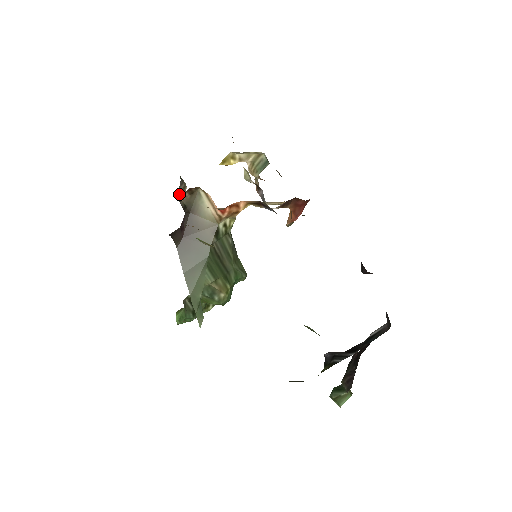
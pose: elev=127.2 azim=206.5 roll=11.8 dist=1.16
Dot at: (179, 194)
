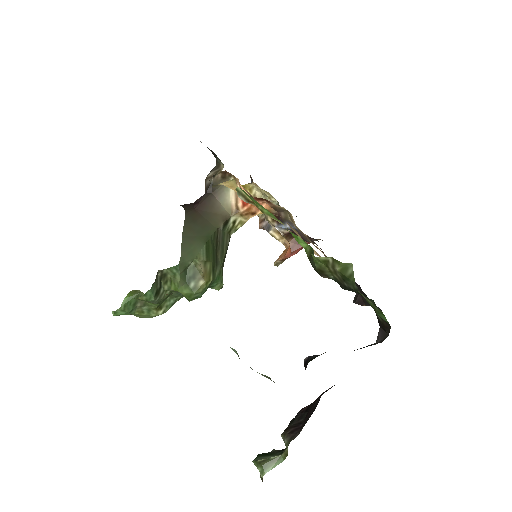
Dot at: (208, 176)
